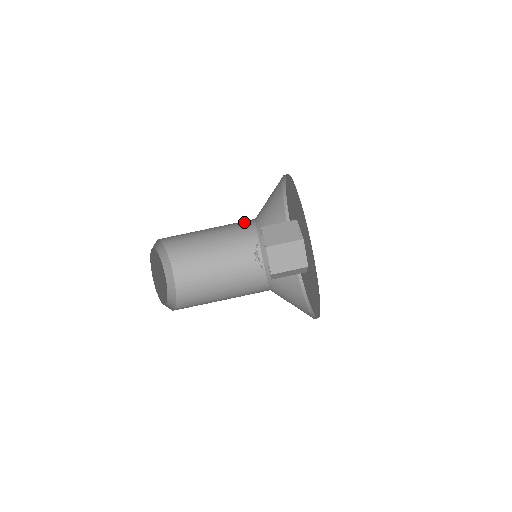
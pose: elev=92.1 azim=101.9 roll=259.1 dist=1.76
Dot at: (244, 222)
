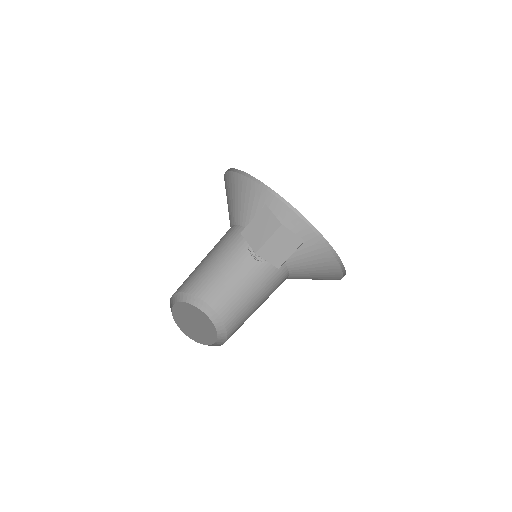
Dot at: (225, 234)
